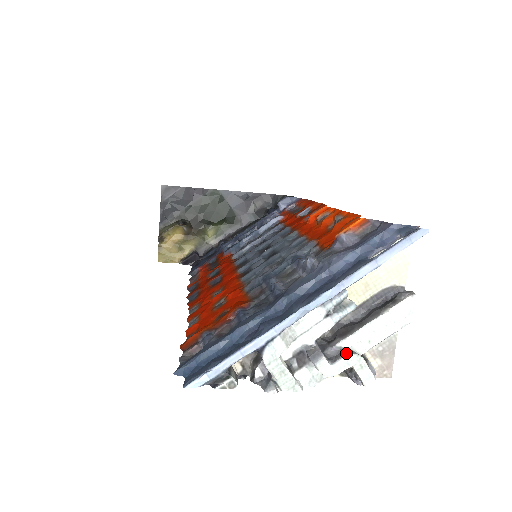
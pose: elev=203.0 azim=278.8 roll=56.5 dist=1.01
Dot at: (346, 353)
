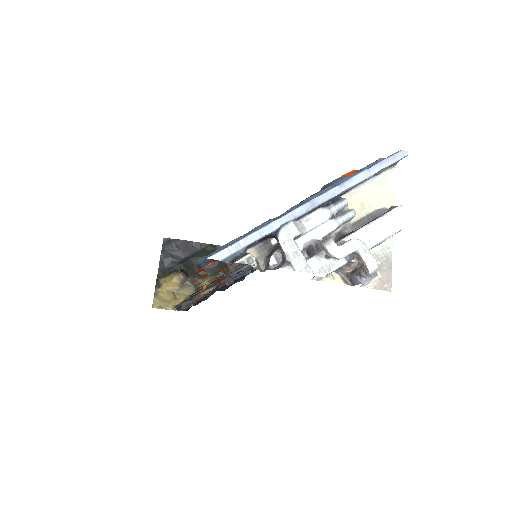
Dot at: (351, 239)
